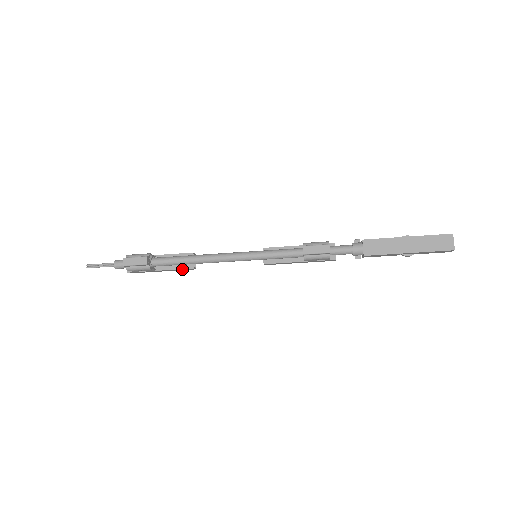
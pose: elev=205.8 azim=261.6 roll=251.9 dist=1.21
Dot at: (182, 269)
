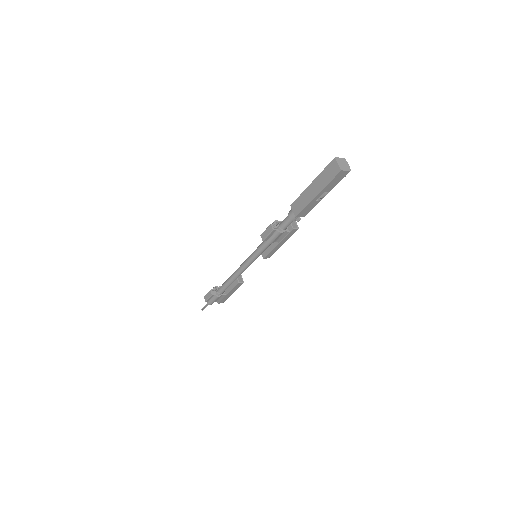
Dot at: (236, 287)
